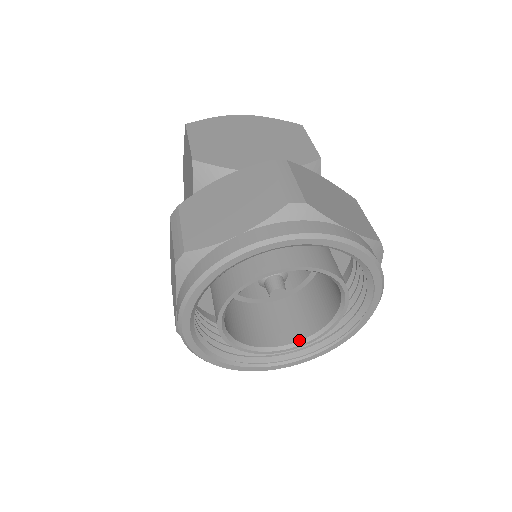
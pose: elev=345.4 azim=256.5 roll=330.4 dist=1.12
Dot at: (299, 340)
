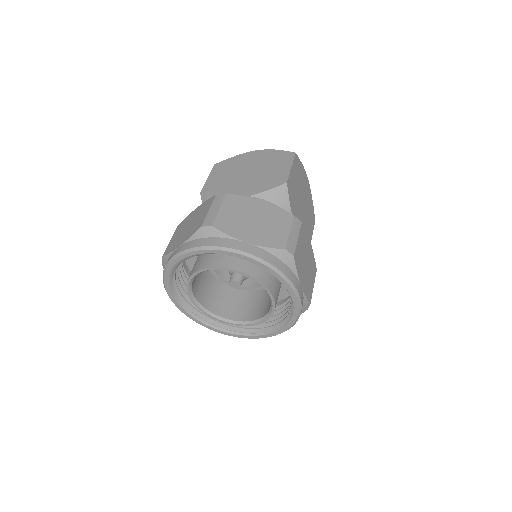
Dot at: (259, 318)
